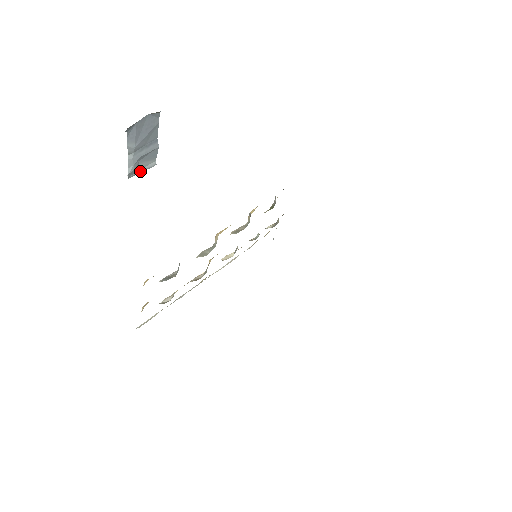
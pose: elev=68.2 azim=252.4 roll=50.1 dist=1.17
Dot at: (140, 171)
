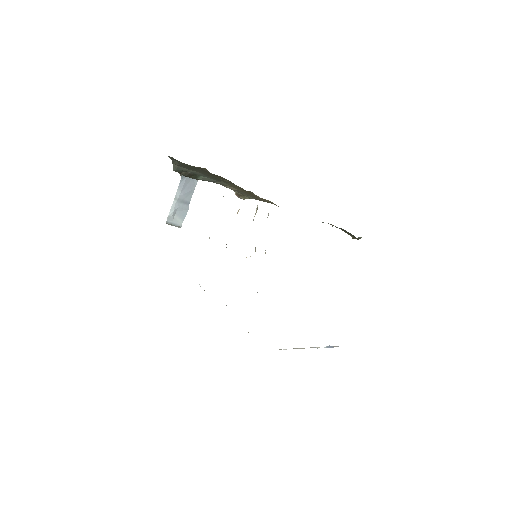
Dot at: (173, 223)
